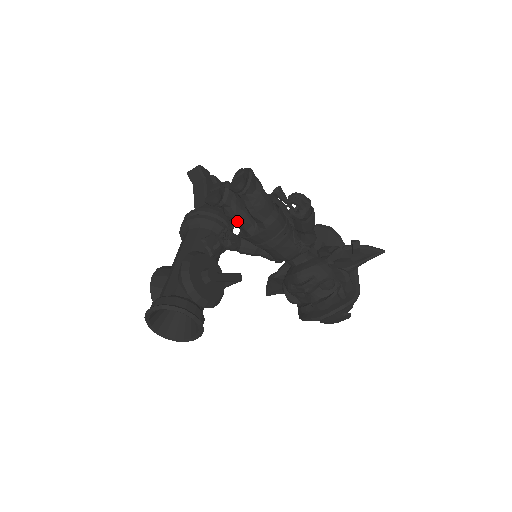
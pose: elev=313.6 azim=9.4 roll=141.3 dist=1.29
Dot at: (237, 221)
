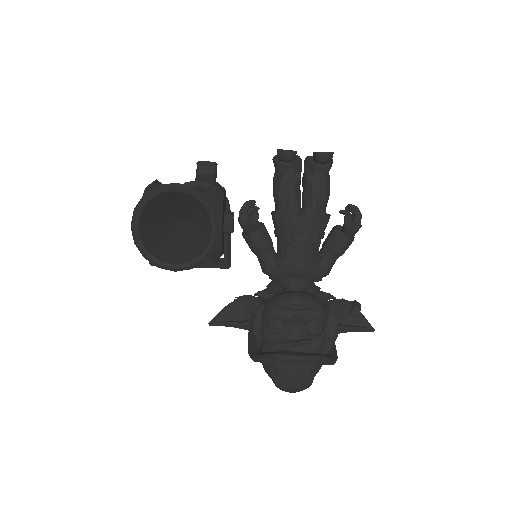
Dot at: (290, 192)
